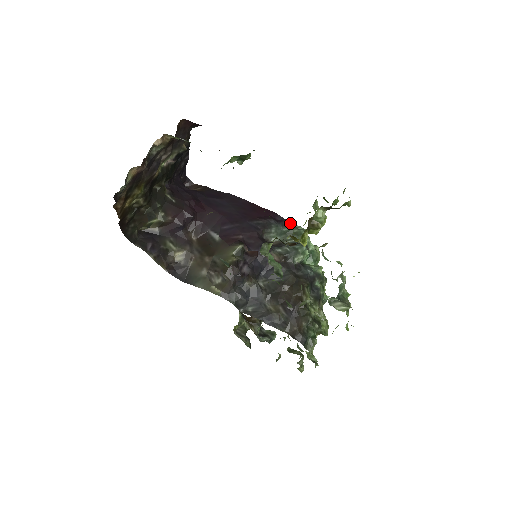
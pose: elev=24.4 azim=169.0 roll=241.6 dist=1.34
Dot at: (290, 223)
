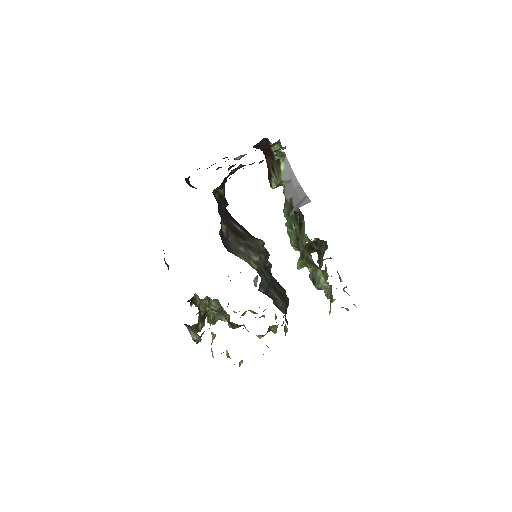
Dot at: occluded
